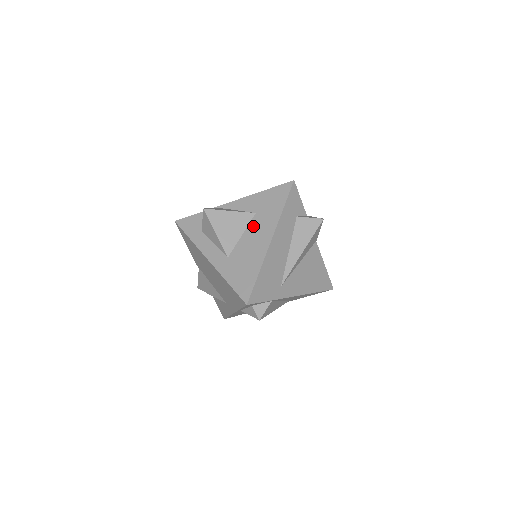
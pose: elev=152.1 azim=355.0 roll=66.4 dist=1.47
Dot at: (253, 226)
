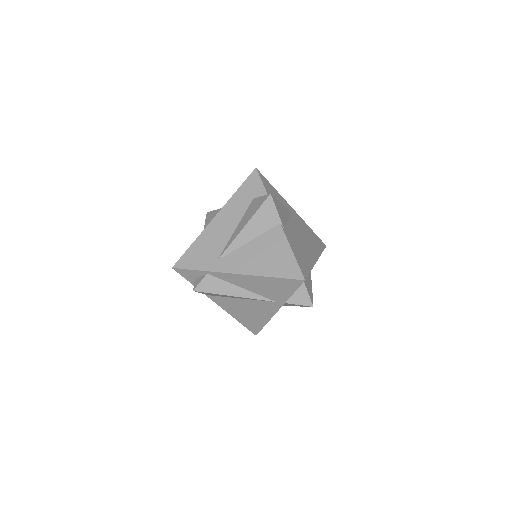
Dot at: occluded
